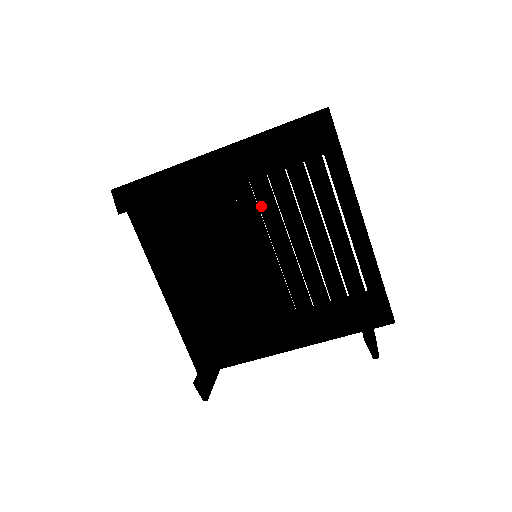
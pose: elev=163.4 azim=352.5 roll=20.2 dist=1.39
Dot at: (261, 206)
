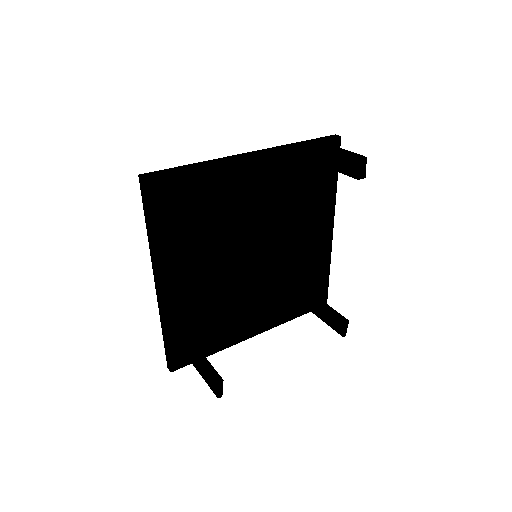
Dot at: (272, 212)
